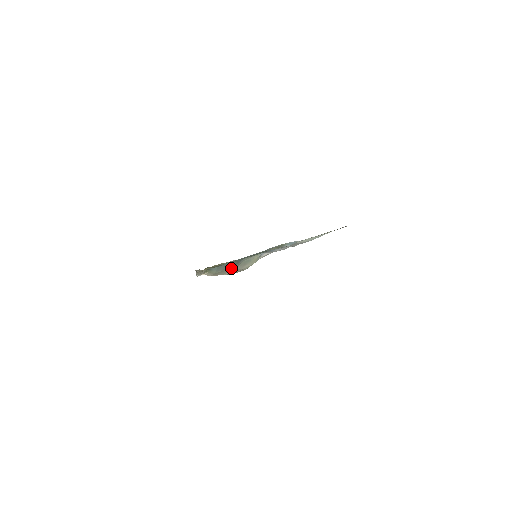
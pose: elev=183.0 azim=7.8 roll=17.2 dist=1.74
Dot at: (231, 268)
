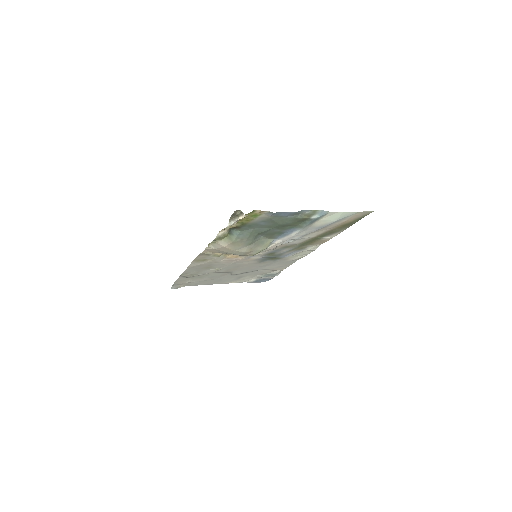
Dot at: (248, 242)
